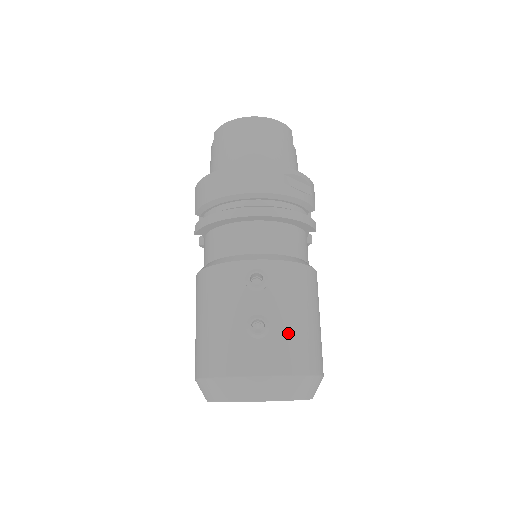
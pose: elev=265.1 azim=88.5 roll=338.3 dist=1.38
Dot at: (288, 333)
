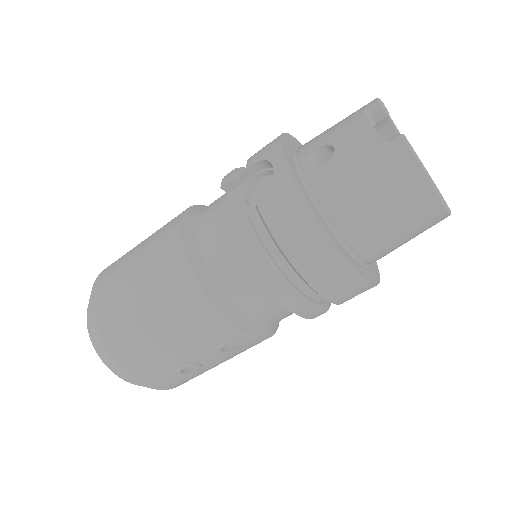
Dot at: occluded
